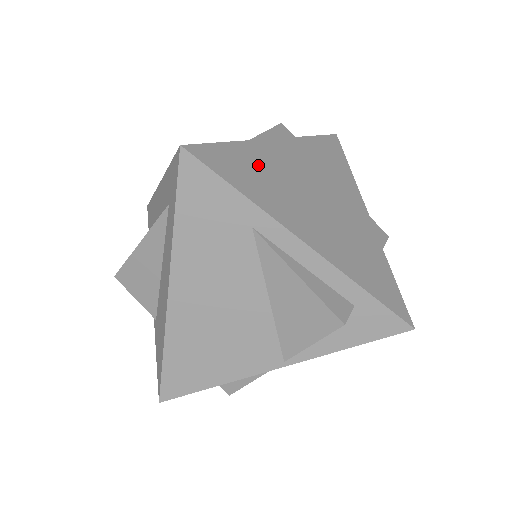
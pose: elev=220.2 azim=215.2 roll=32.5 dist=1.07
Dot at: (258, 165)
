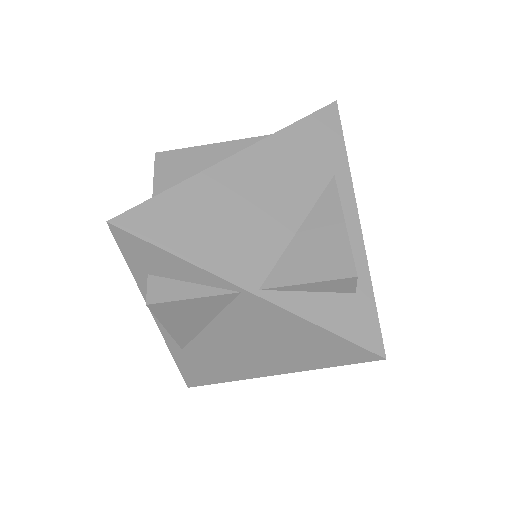
Dot at: occluded
